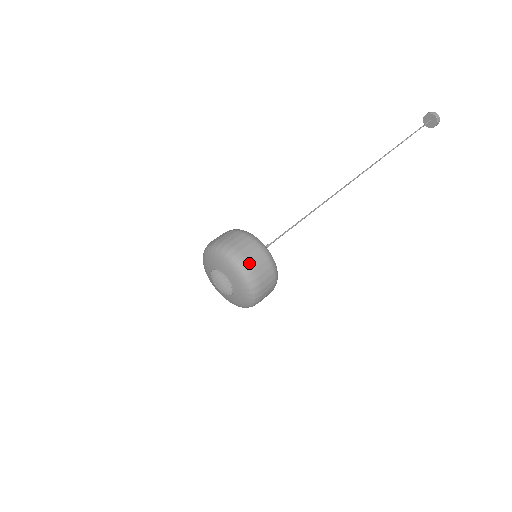
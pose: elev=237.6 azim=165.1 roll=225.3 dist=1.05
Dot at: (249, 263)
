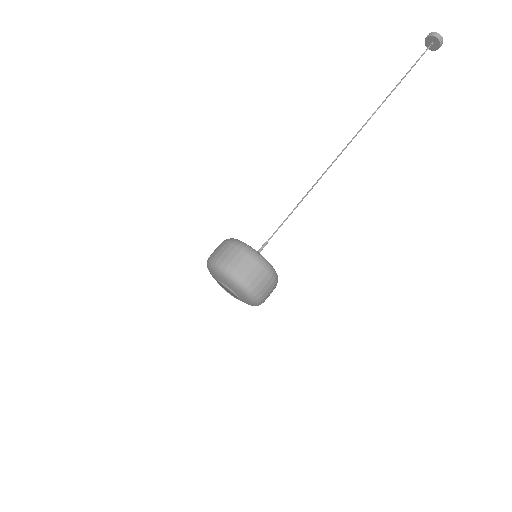
Dot at: (263, 295)
